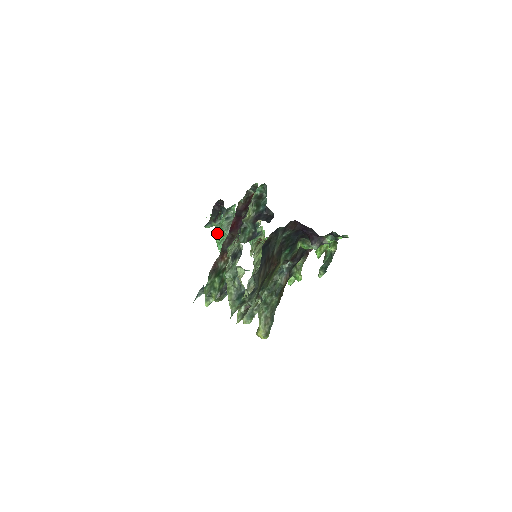
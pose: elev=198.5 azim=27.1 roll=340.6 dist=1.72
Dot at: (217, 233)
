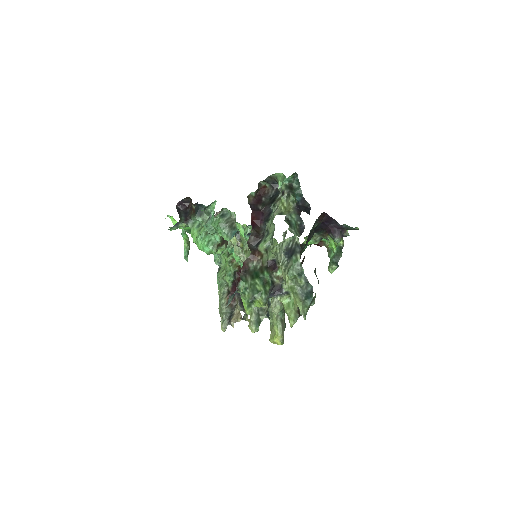
Dot at: (202, 234)
